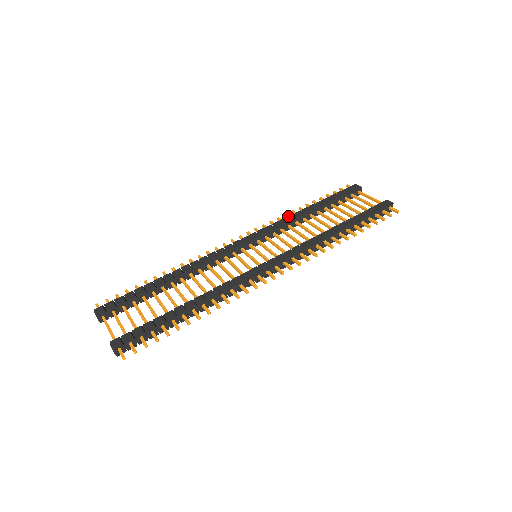
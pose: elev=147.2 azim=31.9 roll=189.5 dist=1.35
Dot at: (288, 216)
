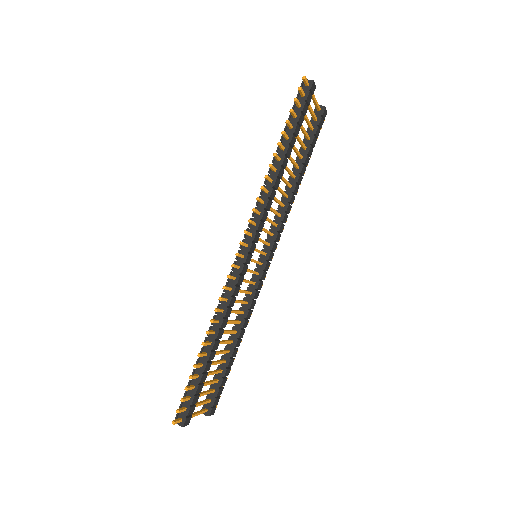
Dot at: occluded
